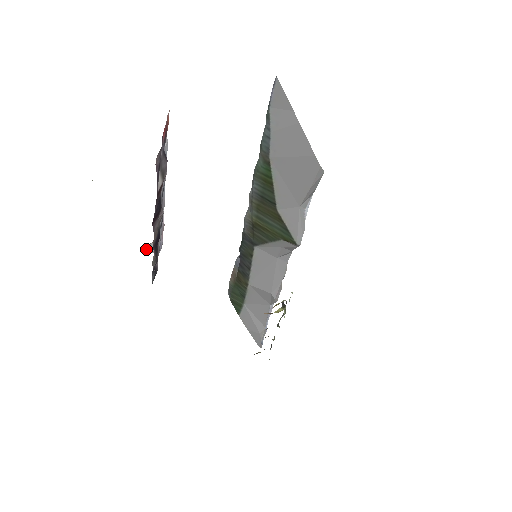
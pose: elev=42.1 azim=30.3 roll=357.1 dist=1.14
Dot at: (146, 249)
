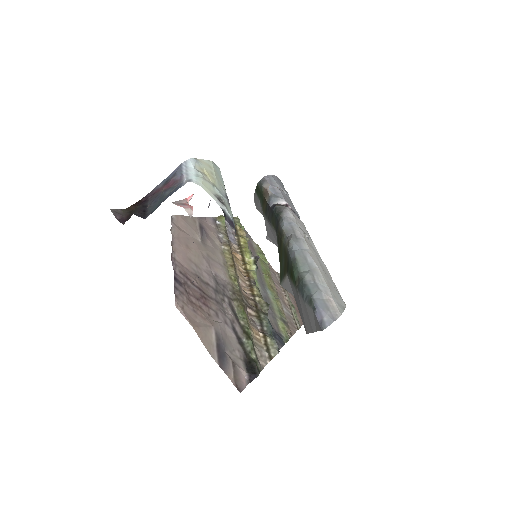
Dot at: occluded
